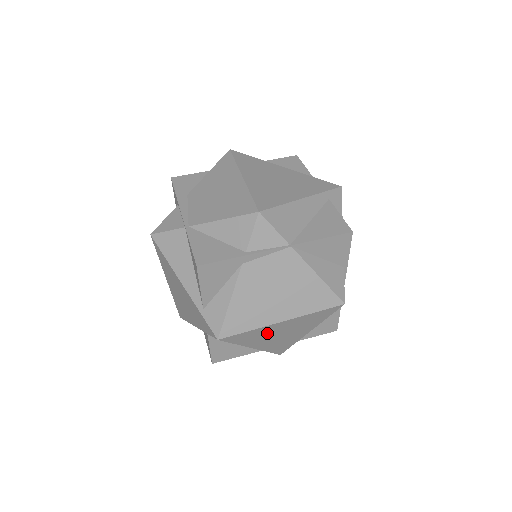
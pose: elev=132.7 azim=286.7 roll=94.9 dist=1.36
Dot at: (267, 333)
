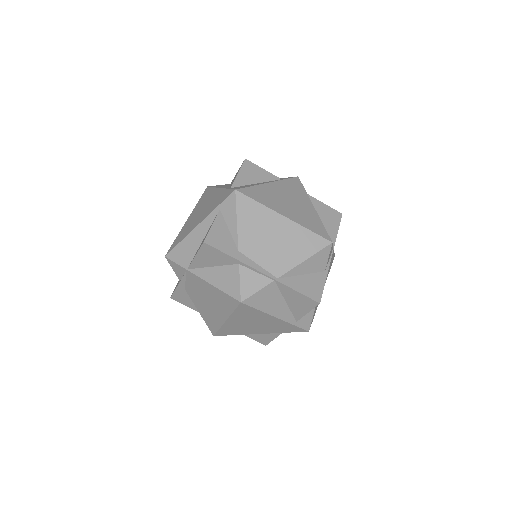
Dot at: occluded
